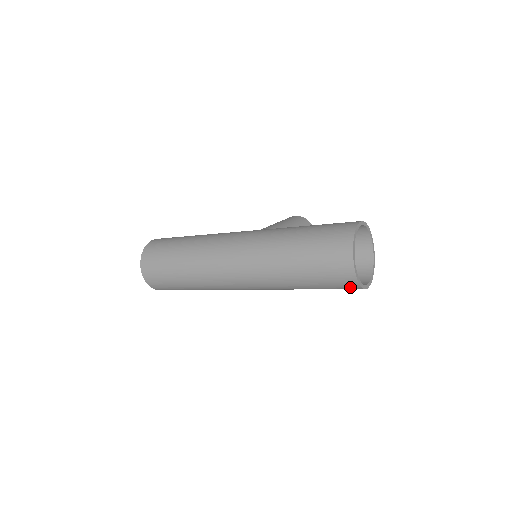
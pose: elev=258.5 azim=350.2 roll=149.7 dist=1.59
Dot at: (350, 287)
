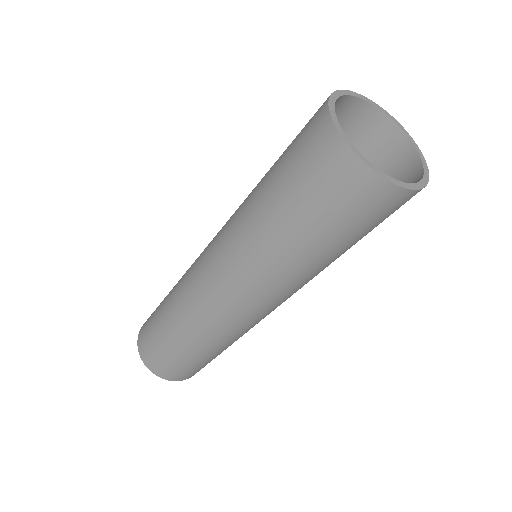
Dot at: (398, 204)
